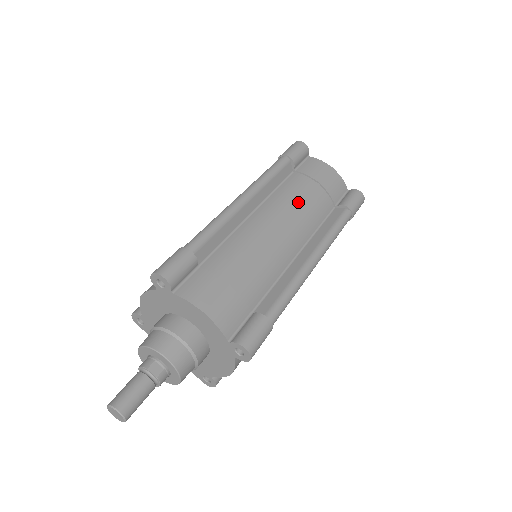
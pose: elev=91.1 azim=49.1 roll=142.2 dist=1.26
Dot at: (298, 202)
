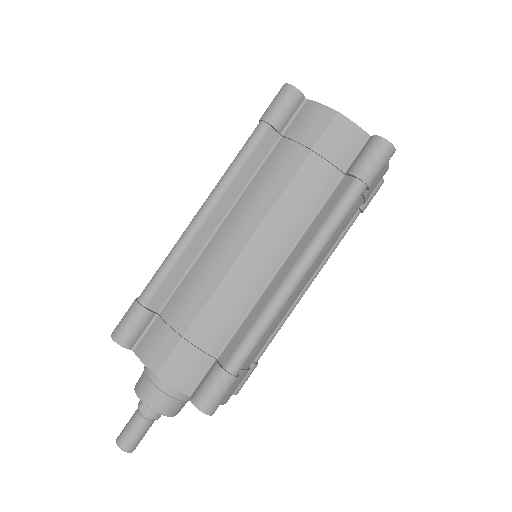
Dot at: (276, 194)
